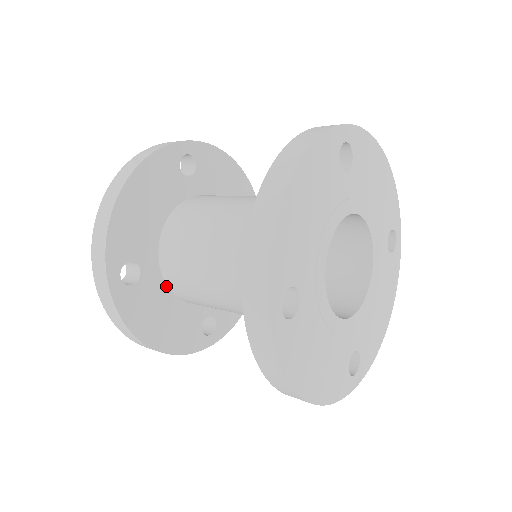
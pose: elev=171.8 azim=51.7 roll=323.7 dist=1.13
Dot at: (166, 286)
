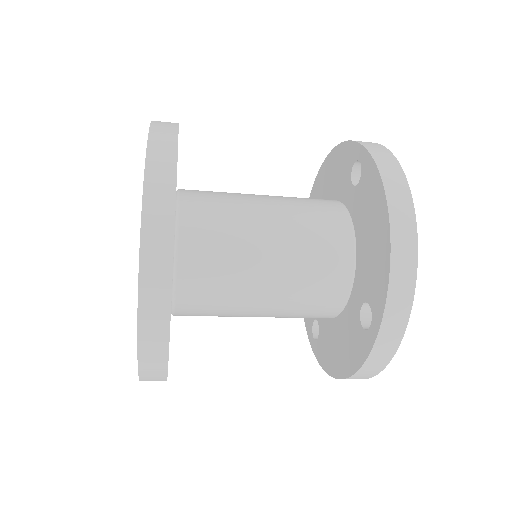
Dot at: occluded
